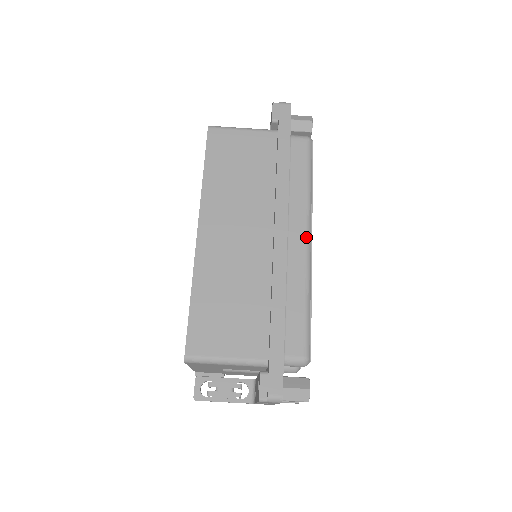
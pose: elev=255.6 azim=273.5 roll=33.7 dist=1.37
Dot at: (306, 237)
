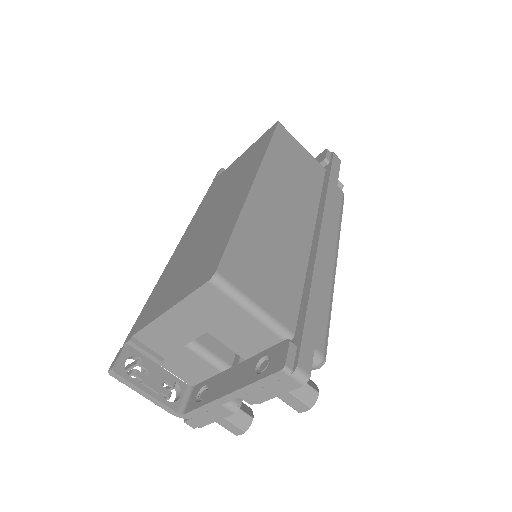
Dot at: (335, 256)
